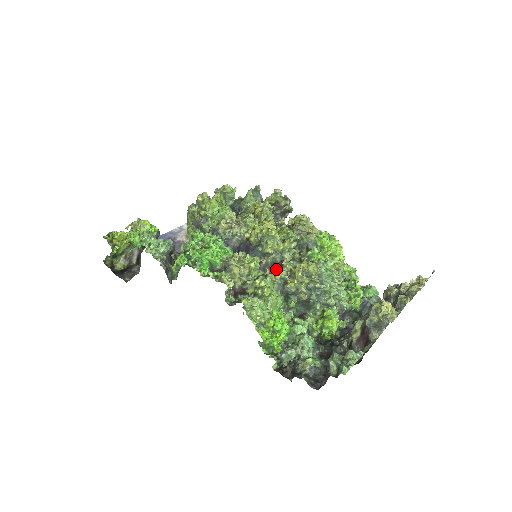
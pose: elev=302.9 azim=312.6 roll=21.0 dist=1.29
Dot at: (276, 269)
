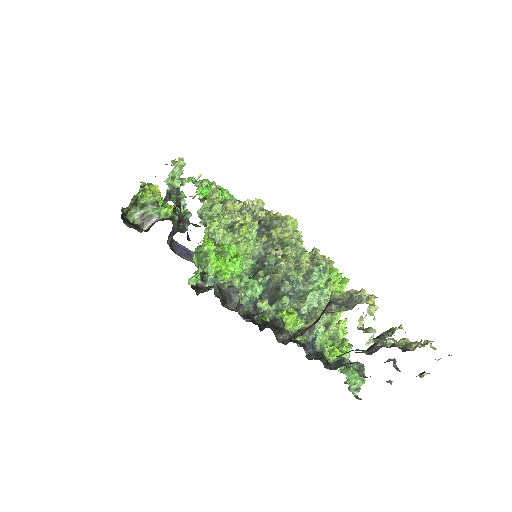
Dot at: occluded
